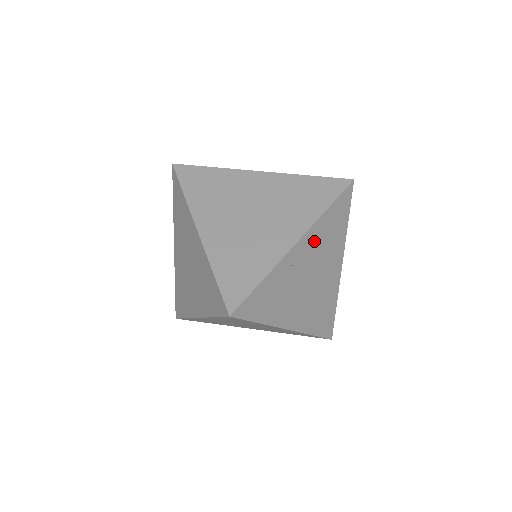
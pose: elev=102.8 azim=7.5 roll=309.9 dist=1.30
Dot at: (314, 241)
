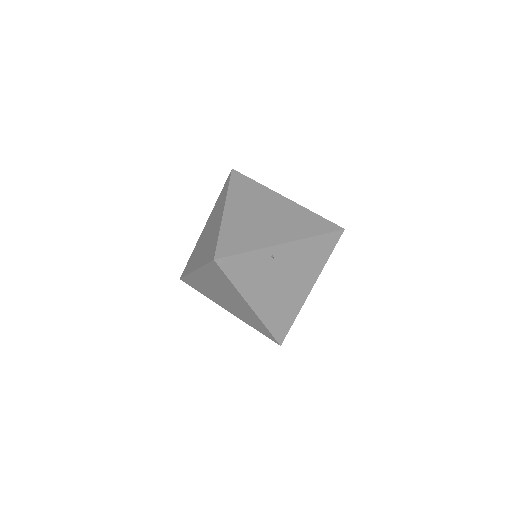
Dot at: (297, 252)
